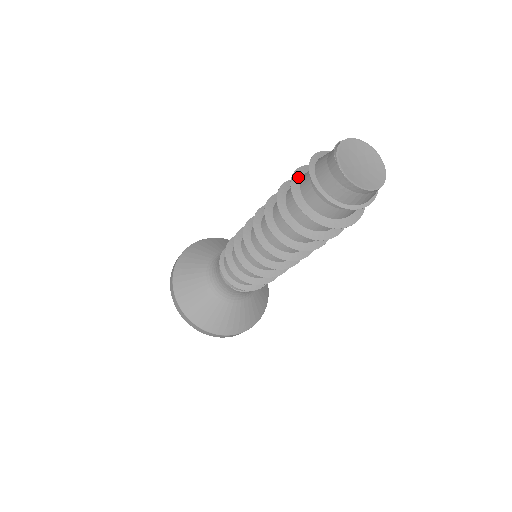
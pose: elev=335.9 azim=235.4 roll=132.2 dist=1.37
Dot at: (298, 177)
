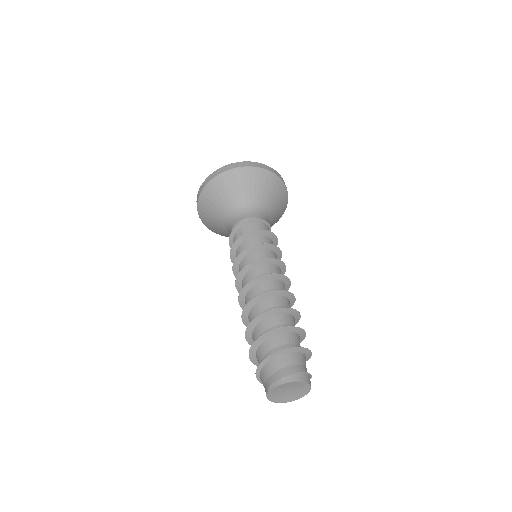
Dot at: (260, 342)
